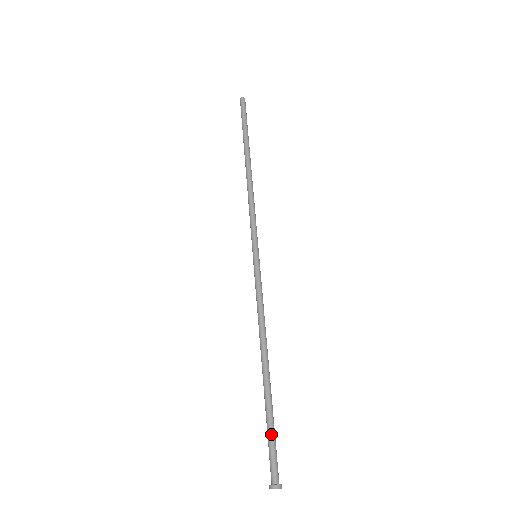
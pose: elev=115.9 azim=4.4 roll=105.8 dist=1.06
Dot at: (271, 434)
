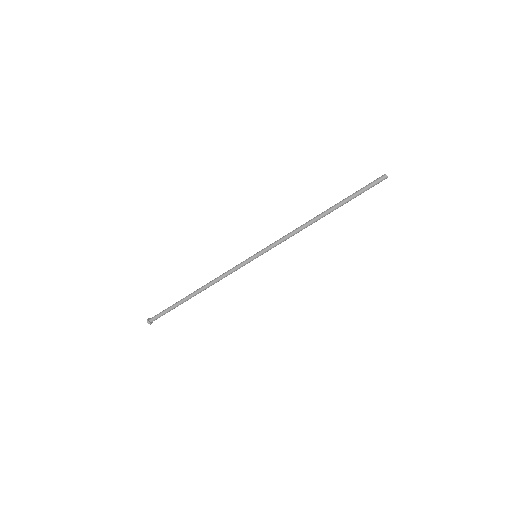
Dot at: (167, 310)
